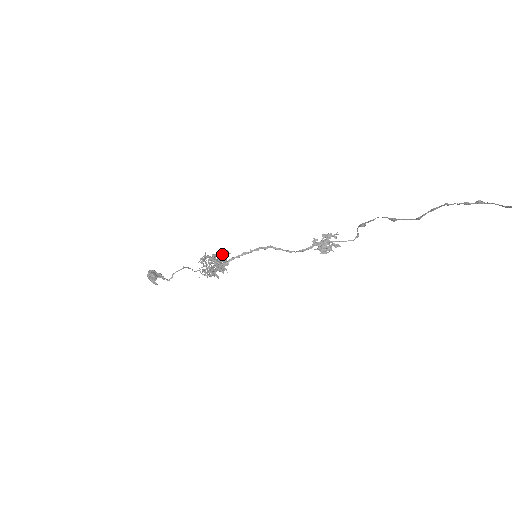
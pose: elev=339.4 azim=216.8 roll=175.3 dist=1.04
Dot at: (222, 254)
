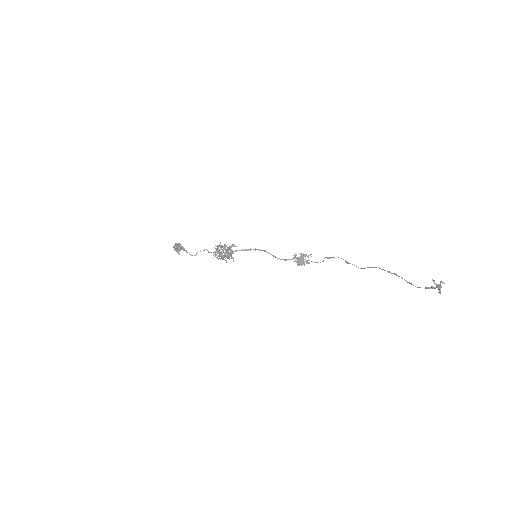
Dot at: occluded
